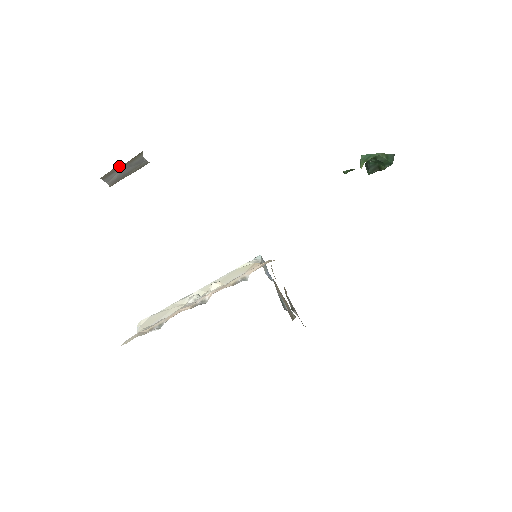
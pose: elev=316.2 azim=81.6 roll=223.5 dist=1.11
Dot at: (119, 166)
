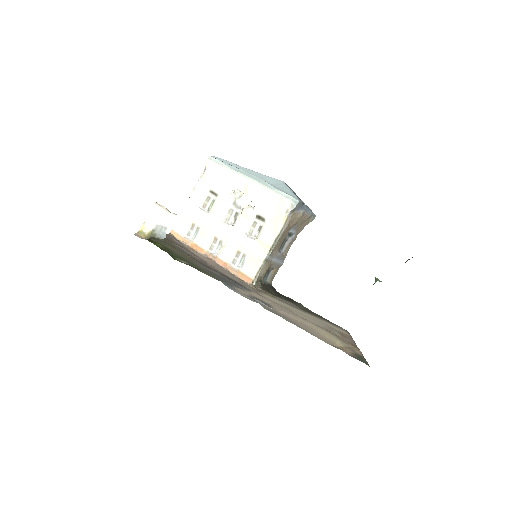
Dot at: occluded
